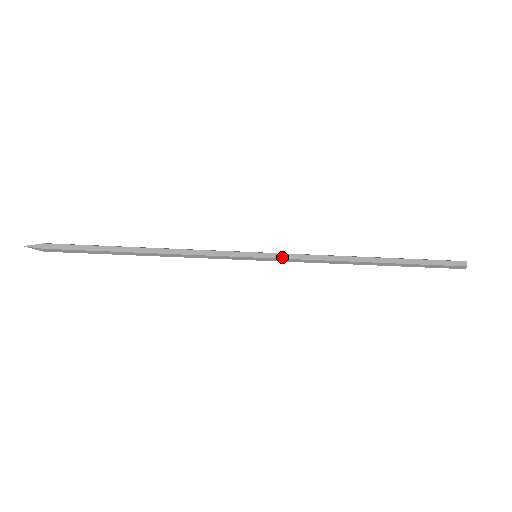
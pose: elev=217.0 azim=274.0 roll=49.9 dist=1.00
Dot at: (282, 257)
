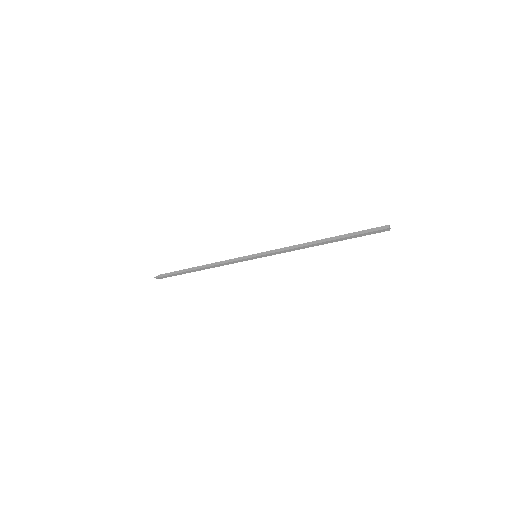
Dot at: (270, 255)
